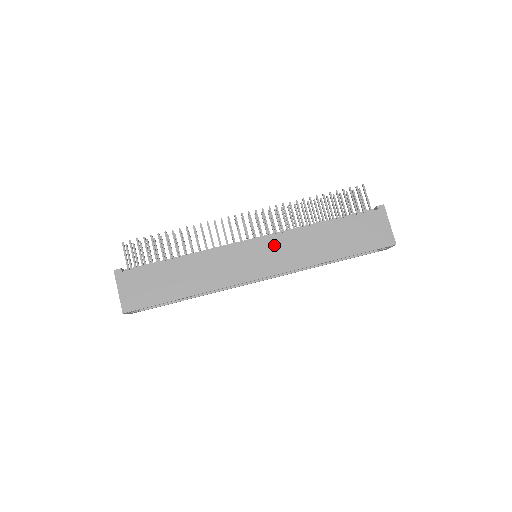
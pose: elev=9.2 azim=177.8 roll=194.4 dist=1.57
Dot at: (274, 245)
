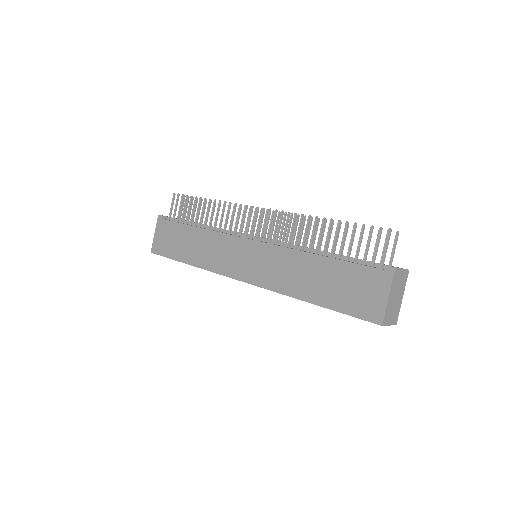
Dot at: (264, 254)
